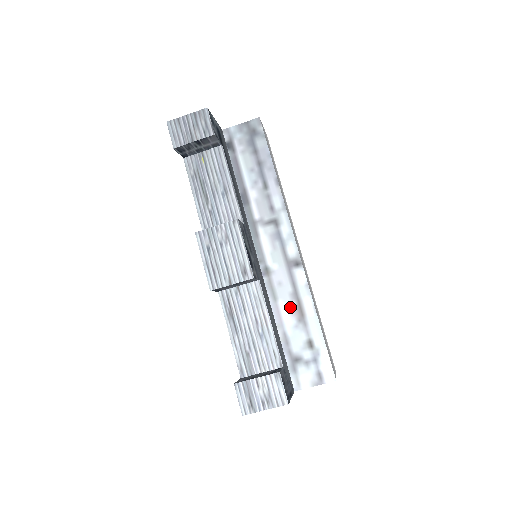
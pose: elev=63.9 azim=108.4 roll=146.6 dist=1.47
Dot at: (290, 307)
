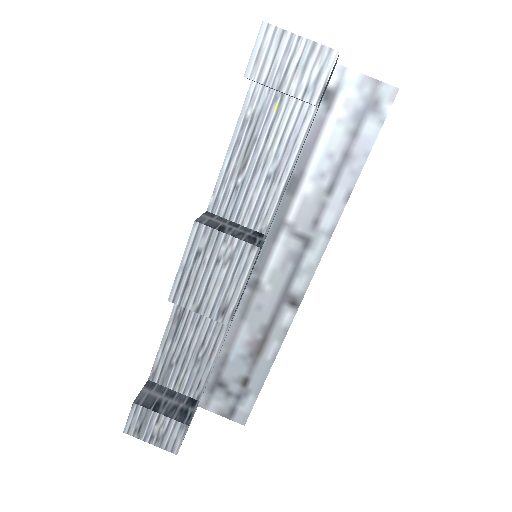
Dot at: (252, 337)
